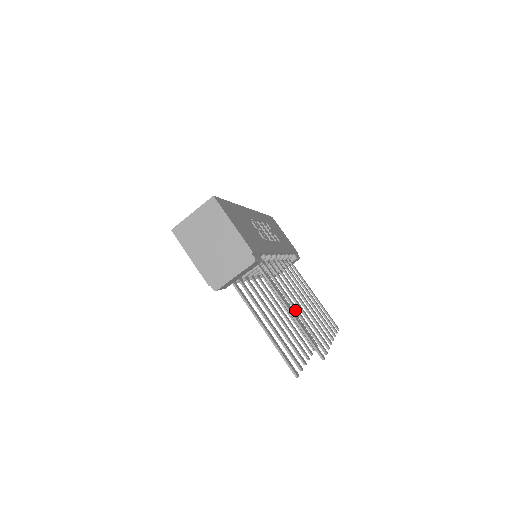
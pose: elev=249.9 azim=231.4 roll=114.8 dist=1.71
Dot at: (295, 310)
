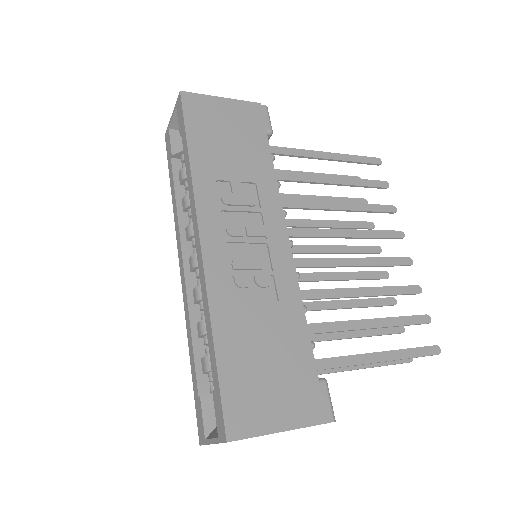
Dot at: (376, 328)
